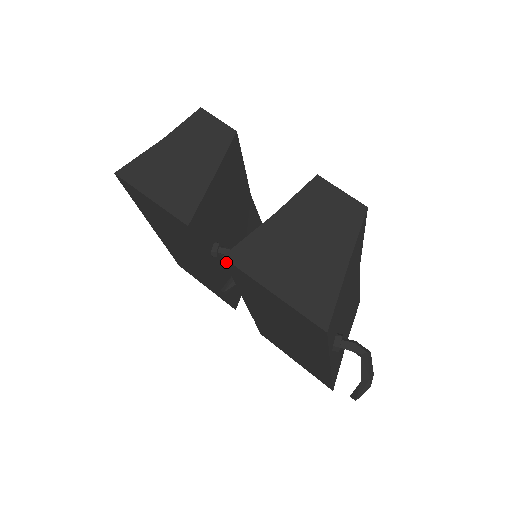
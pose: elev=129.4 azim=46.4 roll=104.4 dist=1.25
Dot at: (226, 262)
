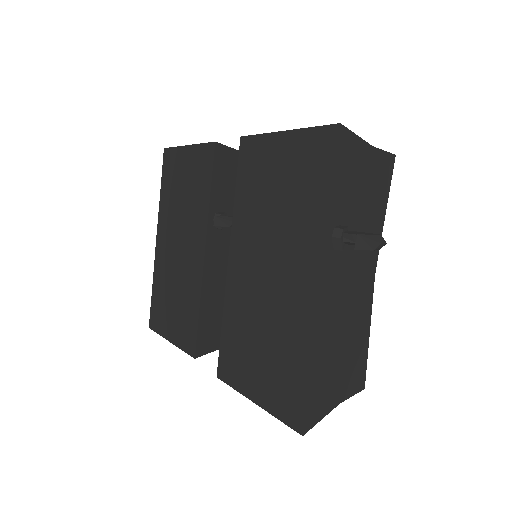
Dot at: (241, 145)
